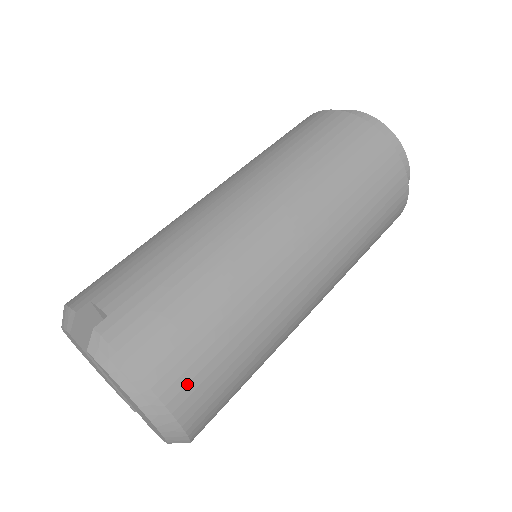
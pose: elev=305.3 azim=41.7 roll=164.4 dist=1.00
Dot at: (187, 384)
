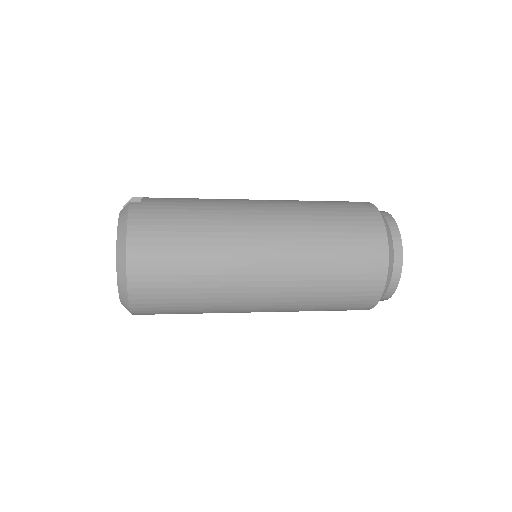
Dot at: (145, 253)
